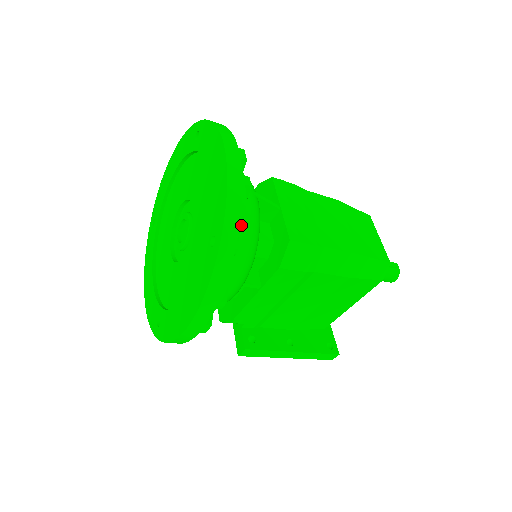
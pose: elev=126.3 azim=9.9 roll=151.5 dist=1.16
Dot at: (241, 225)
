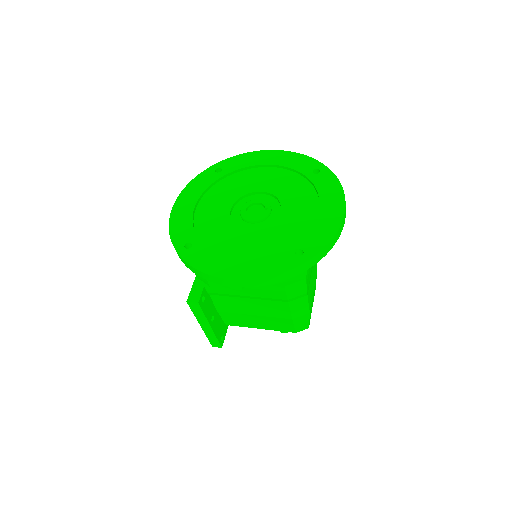
Dot at: occluded
